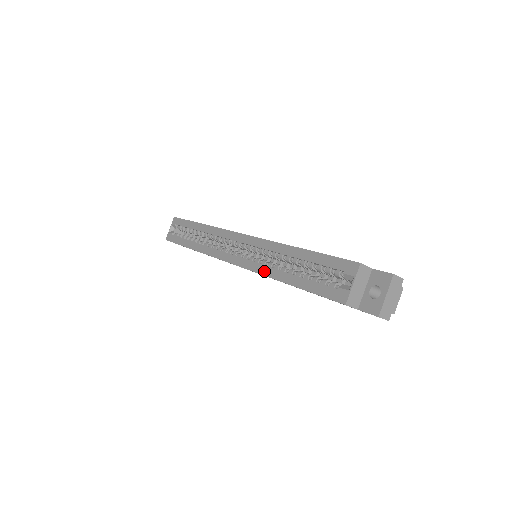
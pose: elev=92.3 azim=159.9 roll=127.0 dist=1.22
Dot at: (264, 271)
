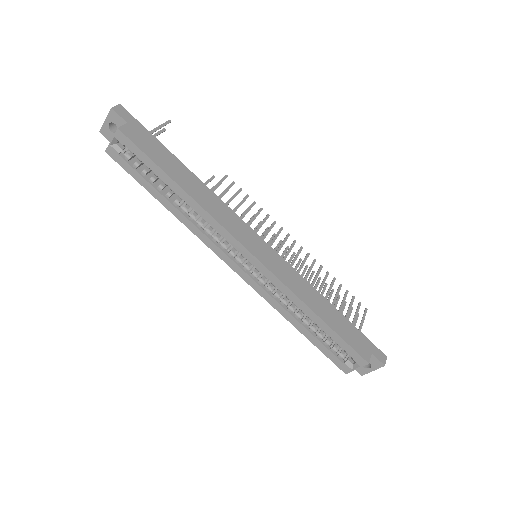
Dot at: (276, 306)
